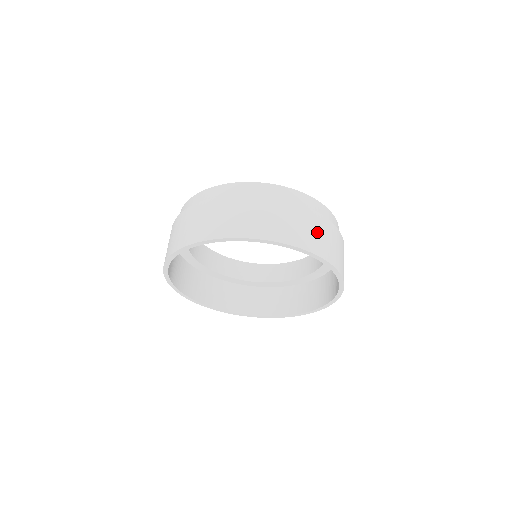
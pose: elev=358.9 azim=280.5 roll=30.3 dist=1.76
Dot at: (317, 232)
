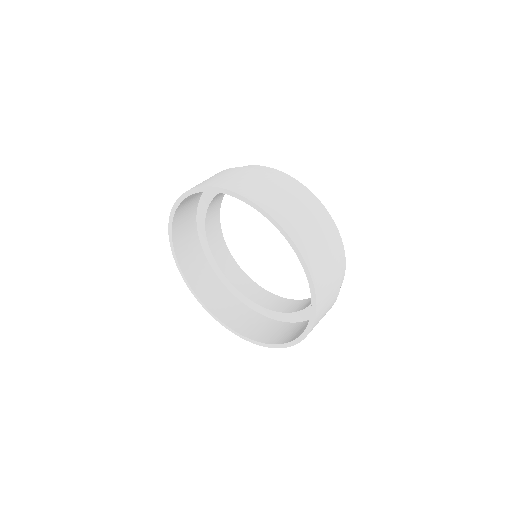
Dot at: (300, 217)
